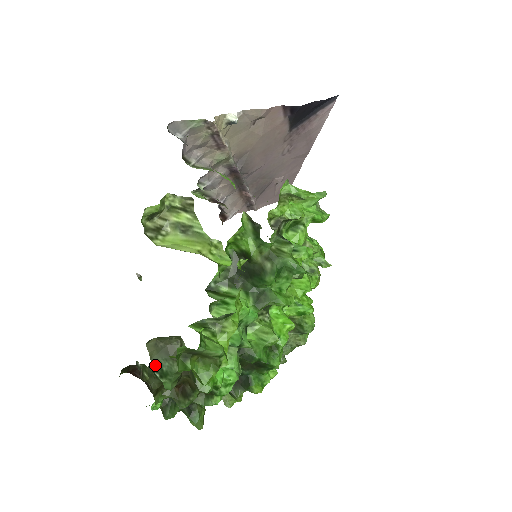
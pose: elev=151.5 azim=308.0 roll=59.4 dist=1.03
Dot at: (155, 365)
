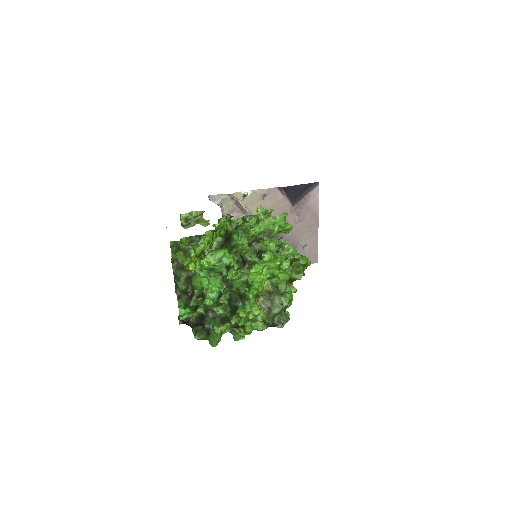
Dot at: (175, 275)
